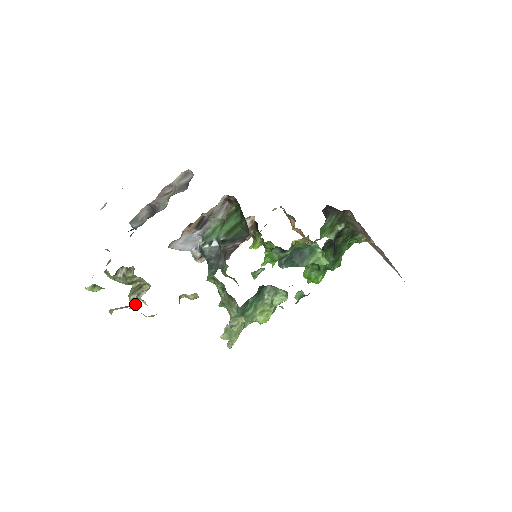
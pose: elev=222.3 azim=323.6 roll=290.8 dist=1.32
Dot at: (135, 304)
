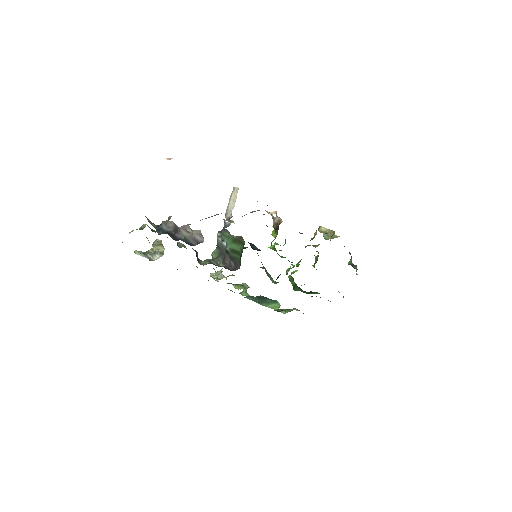
Dot at: (153, 252)
